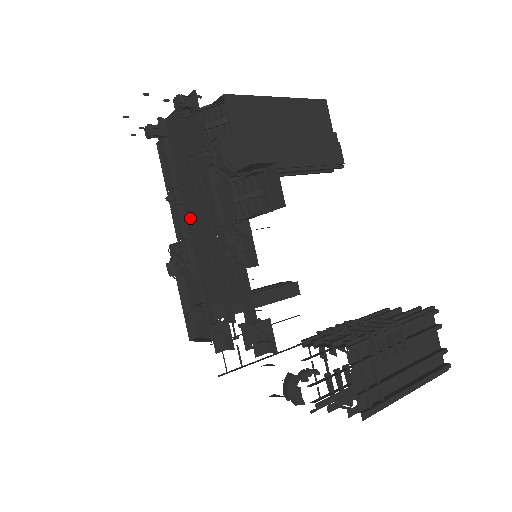
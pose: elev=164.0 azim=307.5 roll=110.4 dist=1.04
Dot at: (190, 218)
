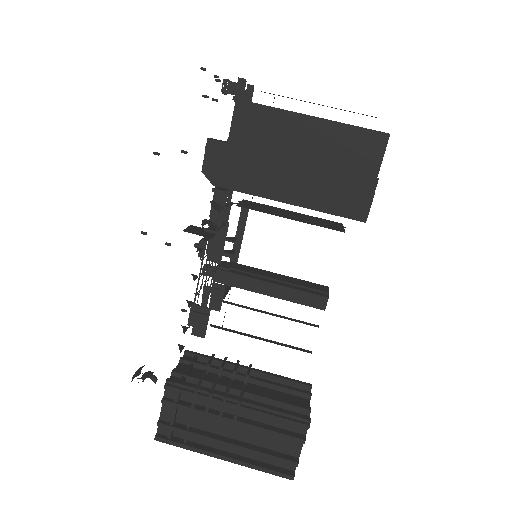
Dot at: occluded
